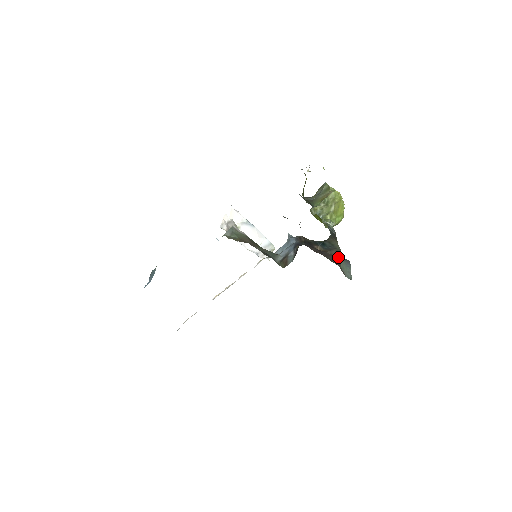
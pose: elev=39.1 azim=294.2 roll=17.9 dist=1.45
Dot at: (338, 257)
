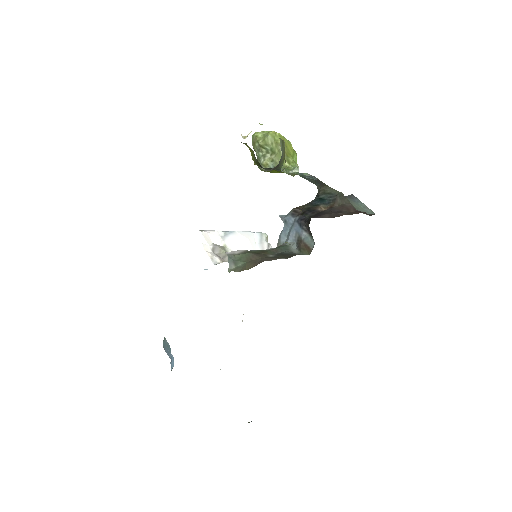
Dot at: (346, 202)
